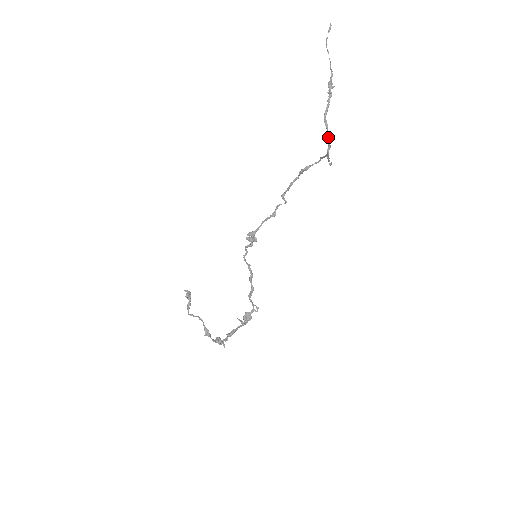
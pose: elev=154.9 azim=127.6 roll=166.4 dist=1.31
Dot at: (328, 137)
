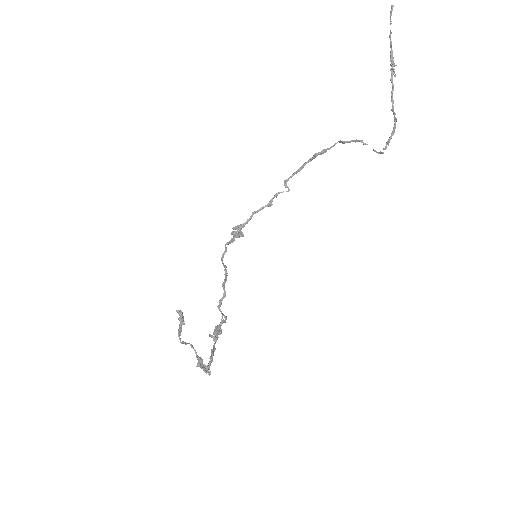
Dot at: (395, 122)
